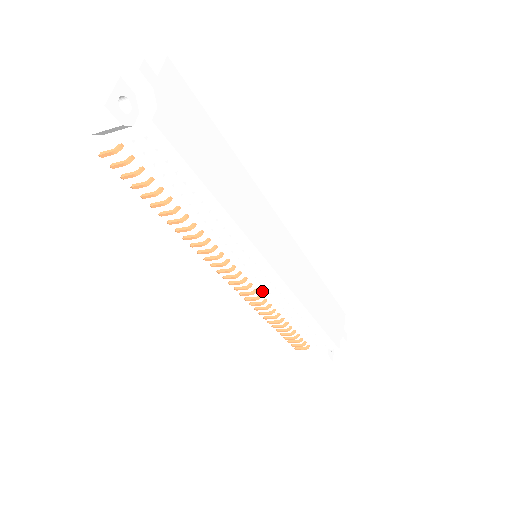
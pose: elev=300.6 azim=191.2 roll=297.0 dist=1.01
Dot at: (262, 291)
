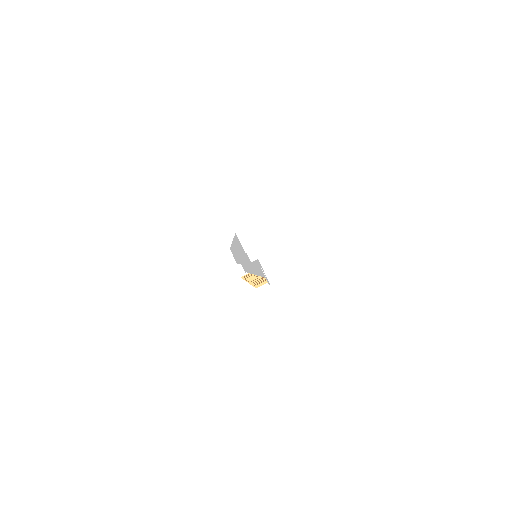
Dot at: occluded
